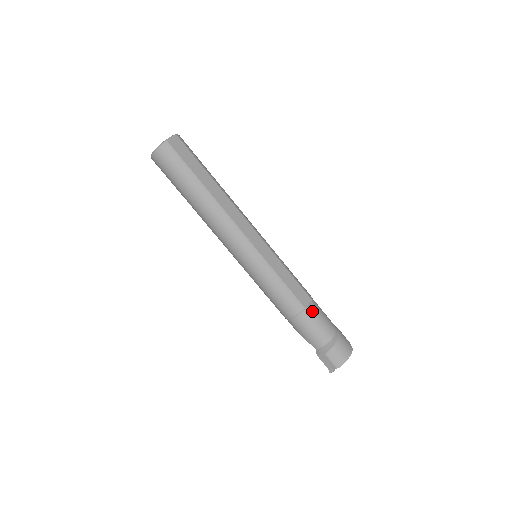
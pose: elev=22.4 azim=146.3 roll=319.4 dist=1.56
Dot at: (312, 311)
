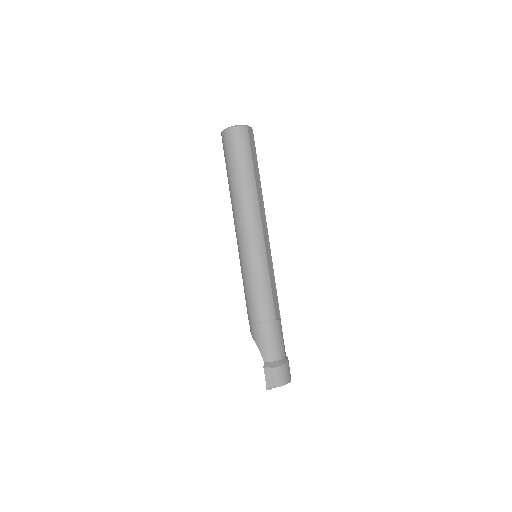
Dot at: (279, 325)
